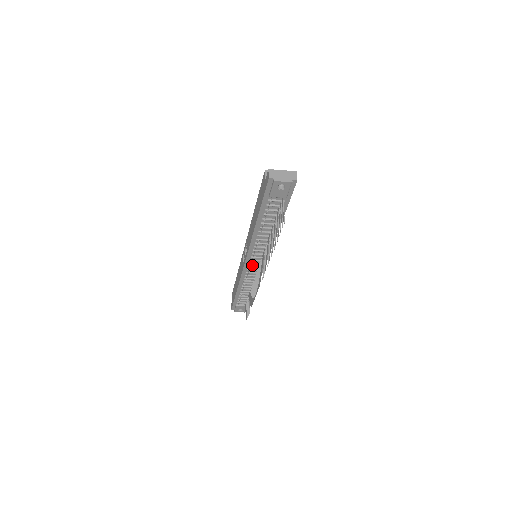
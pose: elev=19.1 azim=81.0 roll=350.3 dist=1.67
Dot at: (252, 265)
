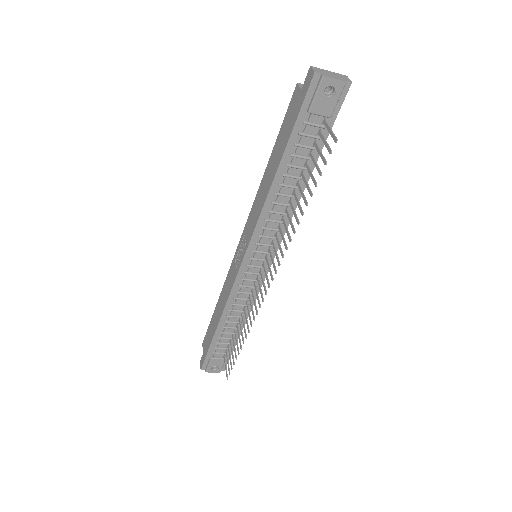
Dot at: (250, 270)
